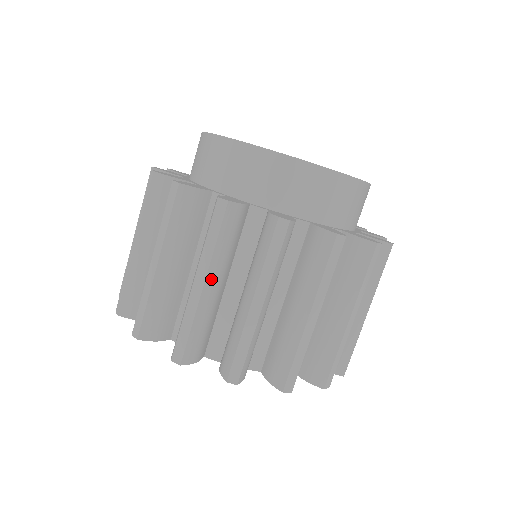
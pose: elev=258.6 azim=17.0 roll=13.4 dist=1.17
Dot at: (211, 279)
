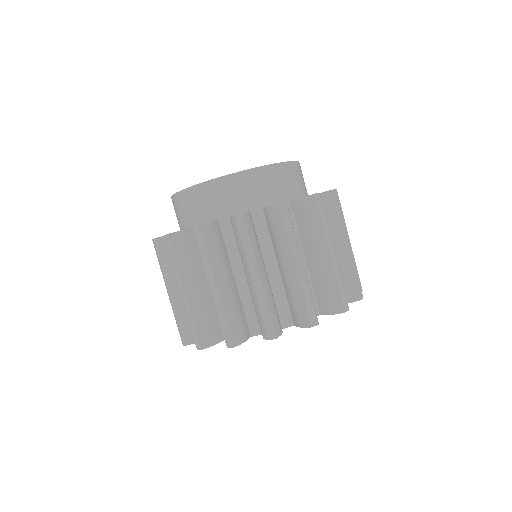
Dot at: occluded
